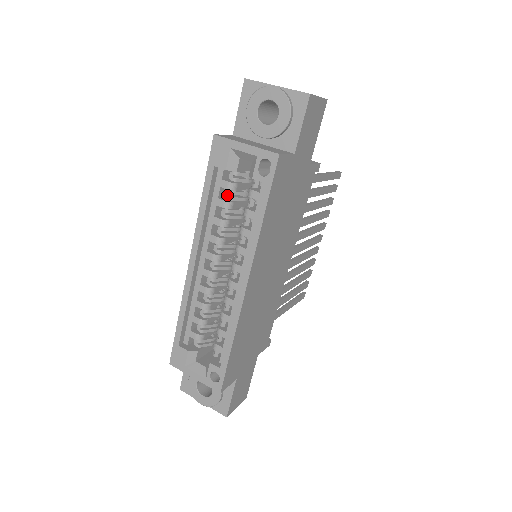
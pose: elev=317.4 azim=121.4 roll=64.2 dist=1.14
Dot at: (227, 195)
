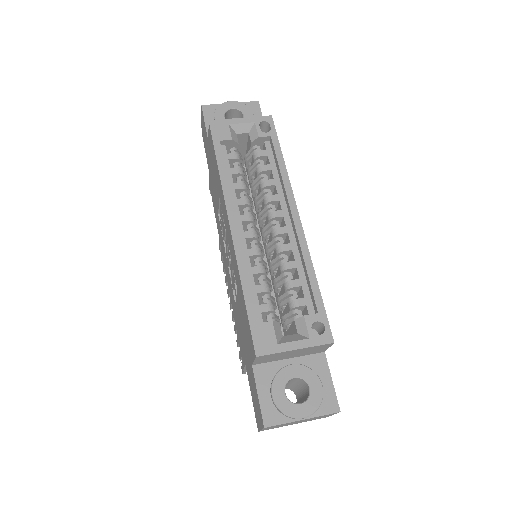
Dot at: (236, 166)
